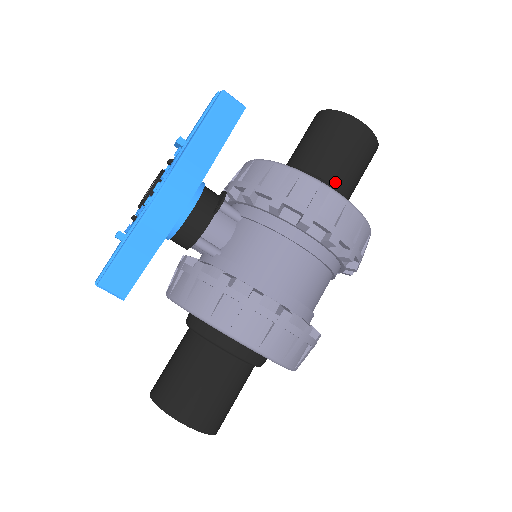
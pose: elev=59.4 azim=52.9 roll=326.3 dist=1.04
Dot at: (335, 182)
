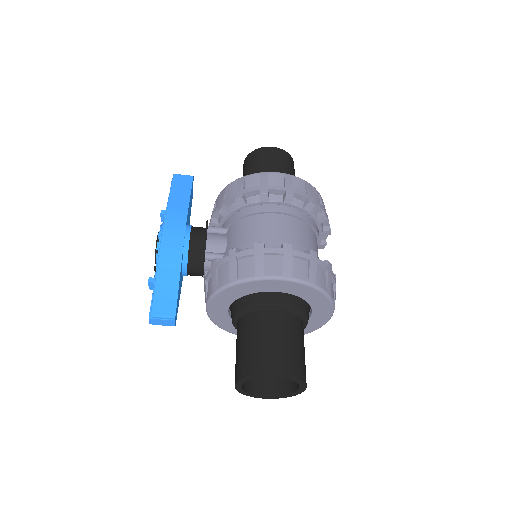
Dot at: occluded
